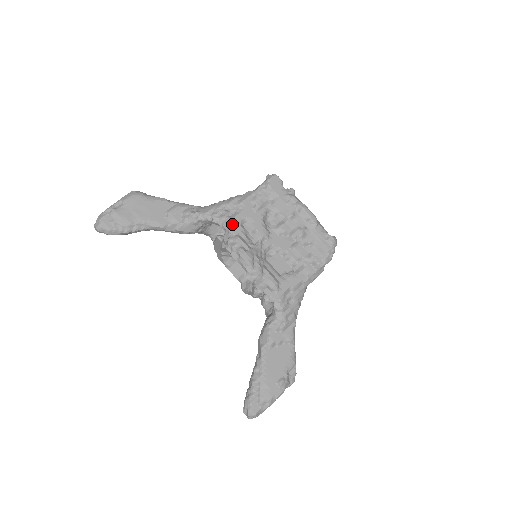
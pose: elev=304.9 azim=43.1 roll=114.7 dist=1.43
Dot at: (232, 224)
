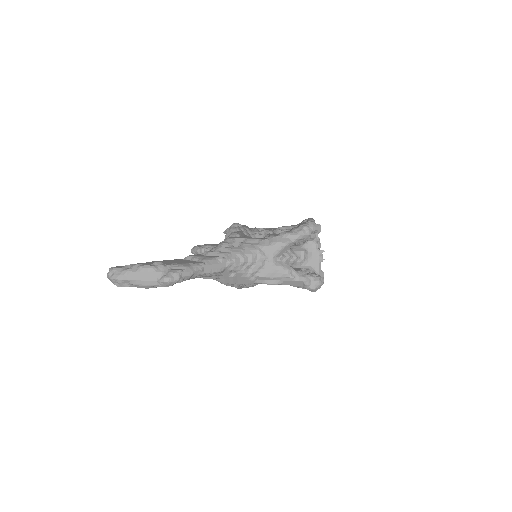
Dot at: occluded
